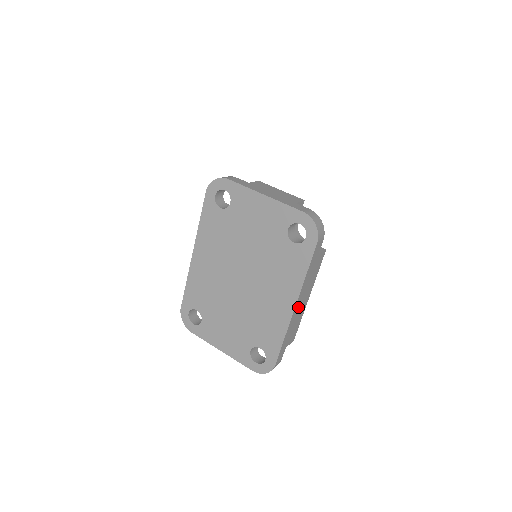
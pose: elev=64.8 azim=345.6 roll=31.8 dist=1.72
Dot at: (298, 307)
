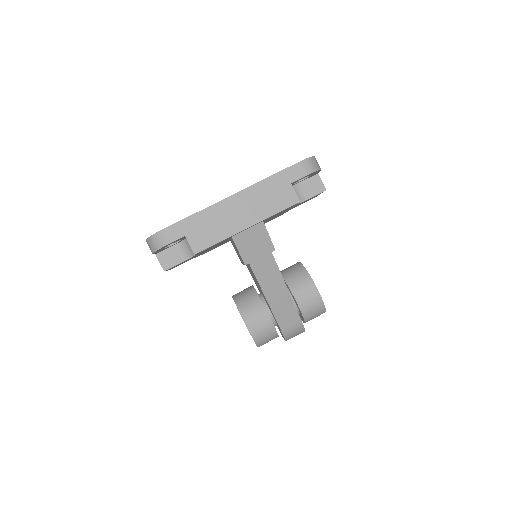
Dot at: (234, 206)
